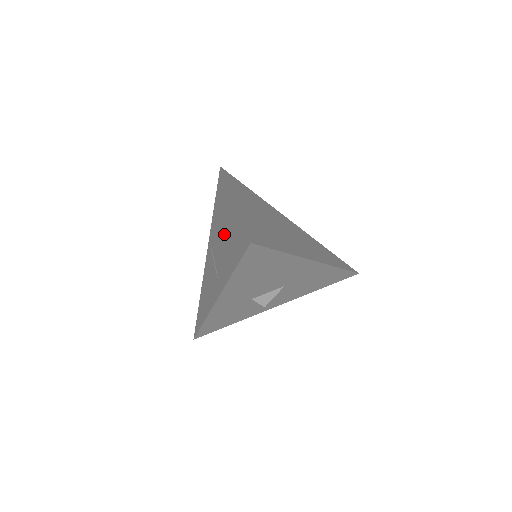
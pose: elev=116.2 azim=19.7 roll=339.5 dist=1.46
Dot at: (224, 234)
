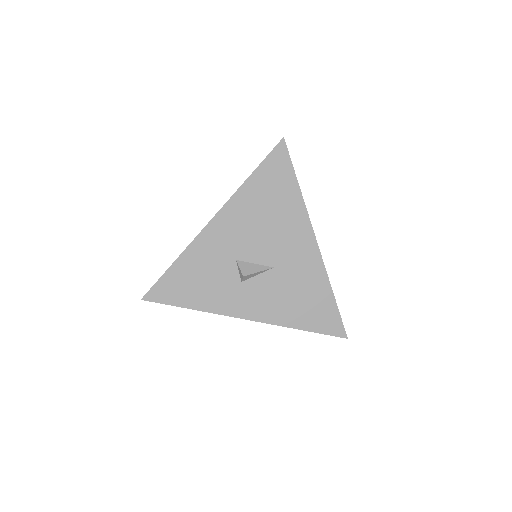
Dot at: occluded
